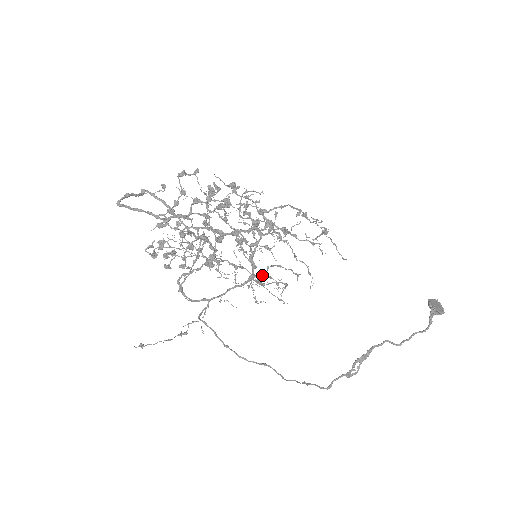
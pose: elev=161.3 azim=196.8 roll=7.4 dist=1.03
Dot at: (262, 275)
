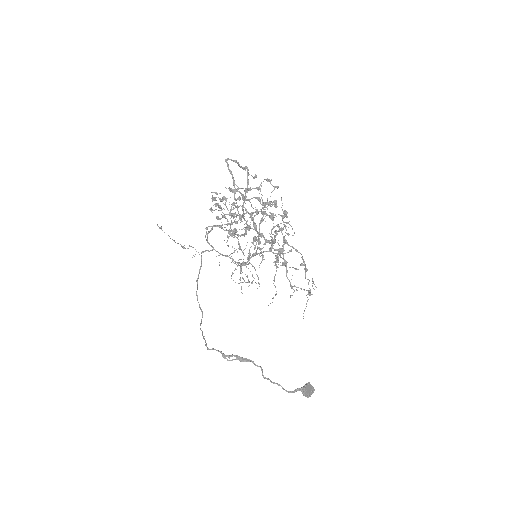
Dot at: occluded
